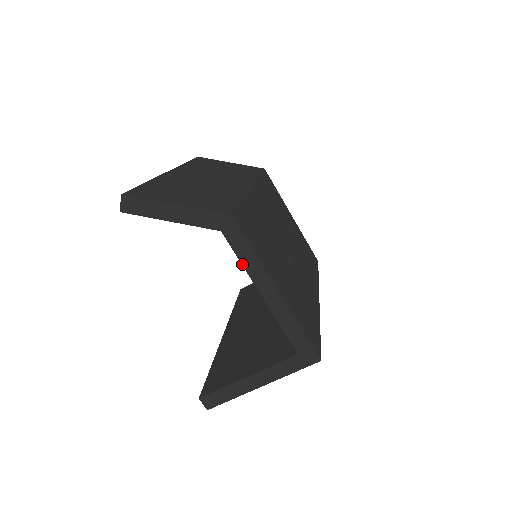
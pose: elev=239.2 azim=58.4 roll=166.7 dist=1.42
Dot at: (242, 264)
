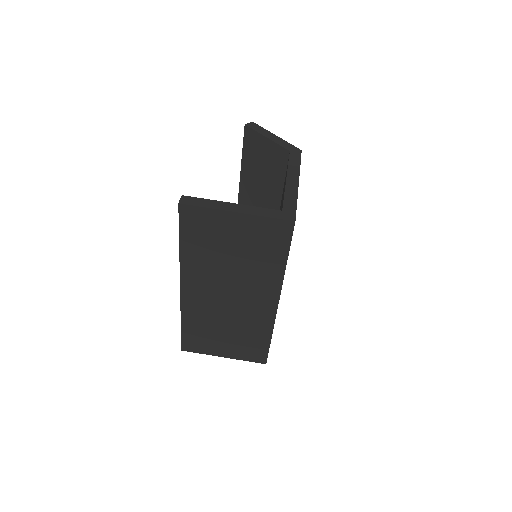
Dot at: (288, 164)
